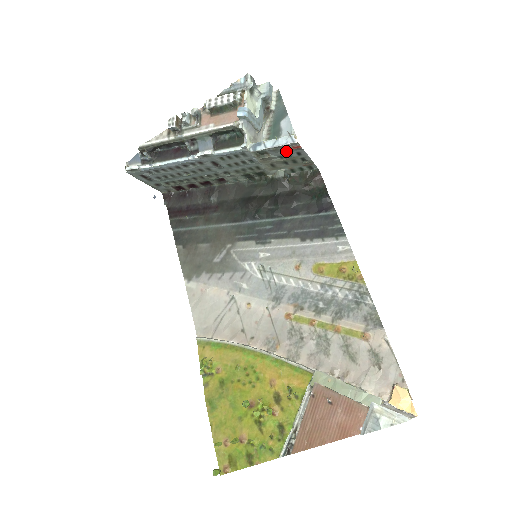
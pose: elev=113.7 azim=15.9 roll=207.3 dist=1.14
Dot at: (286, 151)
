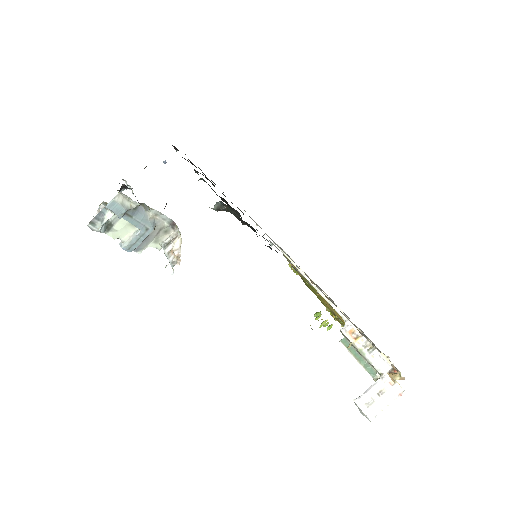
Dot at: occluded
